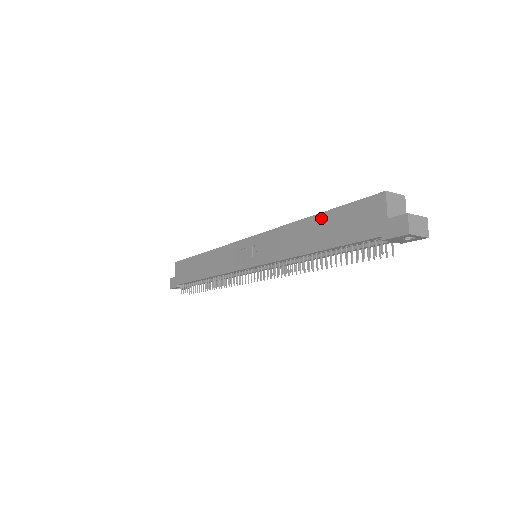
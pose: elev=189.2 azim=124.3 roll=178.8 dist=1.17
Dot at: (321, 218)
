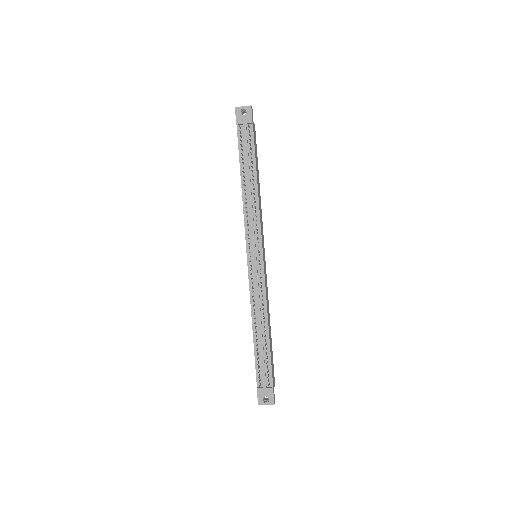
Dot at: occluded
